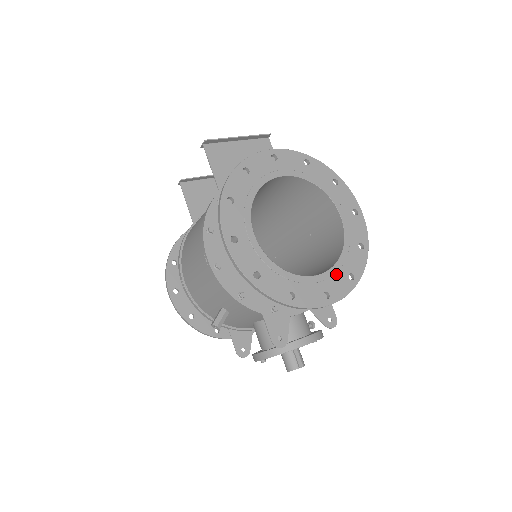
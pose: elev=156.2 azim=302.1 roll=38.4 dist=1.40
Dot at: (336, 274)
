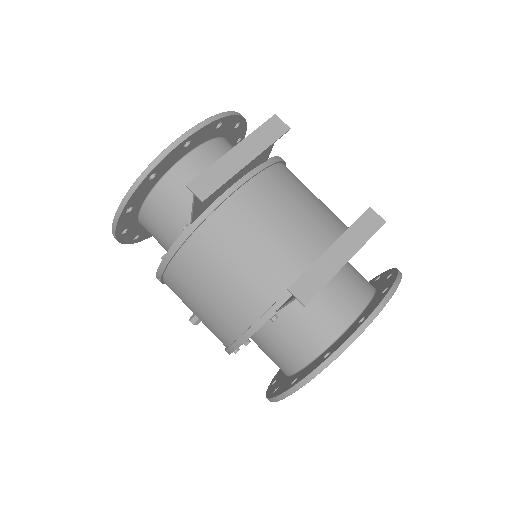
Dot at: occluded
